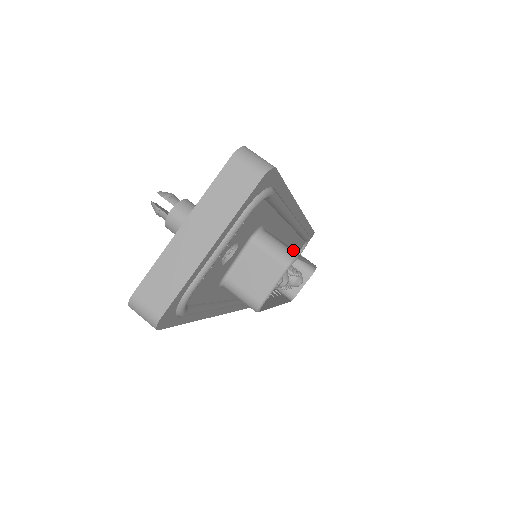
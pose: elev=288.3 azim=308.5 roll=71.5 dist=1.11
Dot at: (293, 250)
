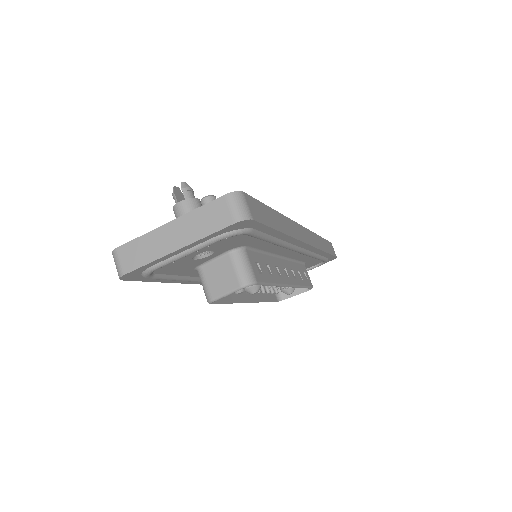
Dot at: (276, 271)
